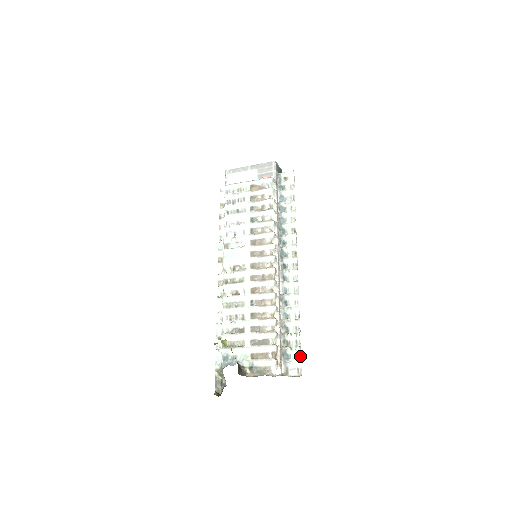
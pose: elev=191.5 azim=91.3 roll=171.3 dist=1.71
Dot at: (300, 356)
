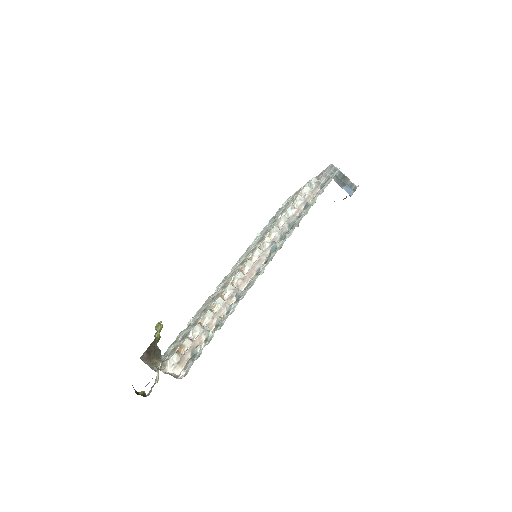
Dot at: (199, 356)
